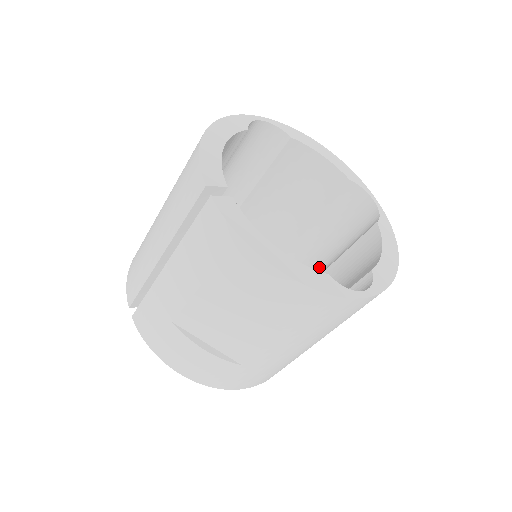
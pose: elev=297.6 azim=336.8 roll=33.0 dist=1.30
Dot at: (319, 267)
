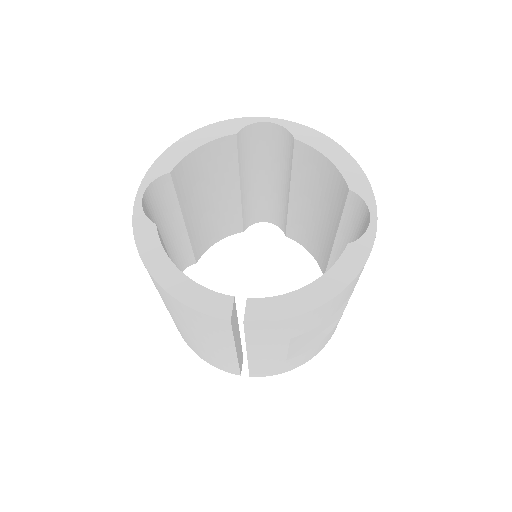
Dot at: (277, 189)
